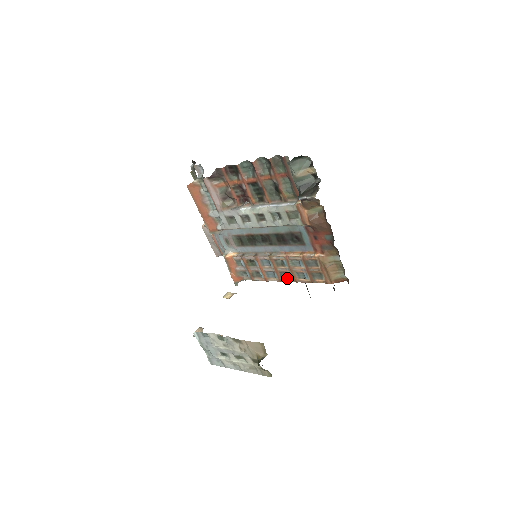
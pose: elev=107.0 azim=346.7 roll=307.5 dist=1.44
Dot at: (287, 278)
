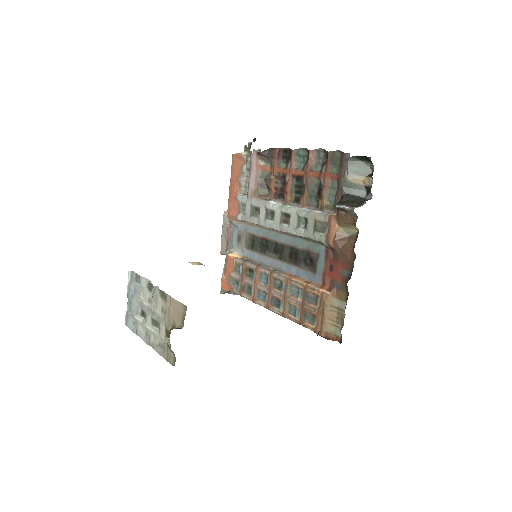
Dot at: (276, 307)
